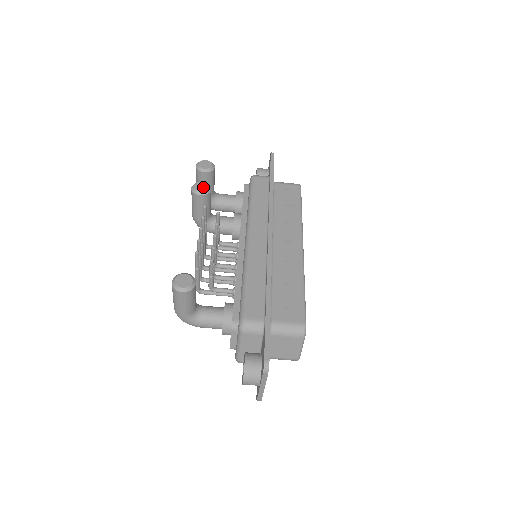
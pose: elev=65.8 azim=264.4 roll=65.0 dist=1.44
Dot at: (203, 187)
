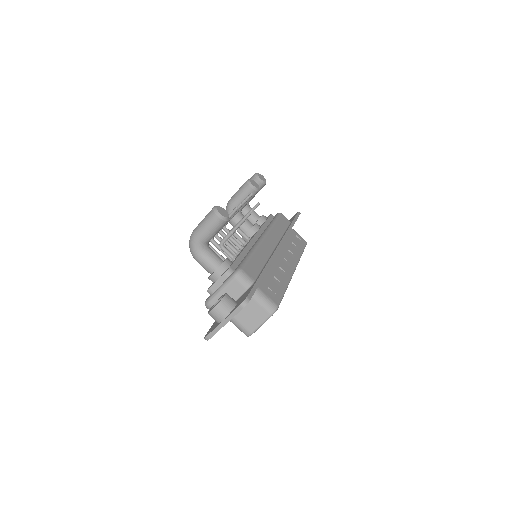
Dot at: (256, 185)
